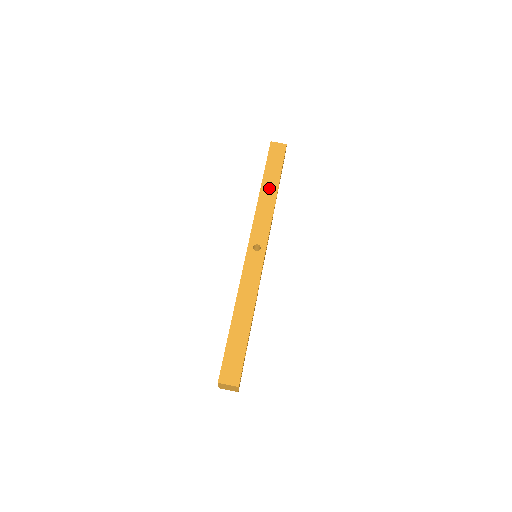
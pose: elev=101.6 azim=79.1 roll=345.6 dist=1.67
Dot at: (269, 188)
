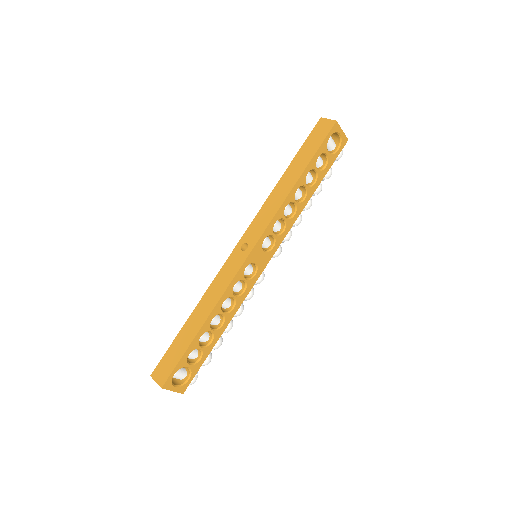
Dot at: (290, 177)
